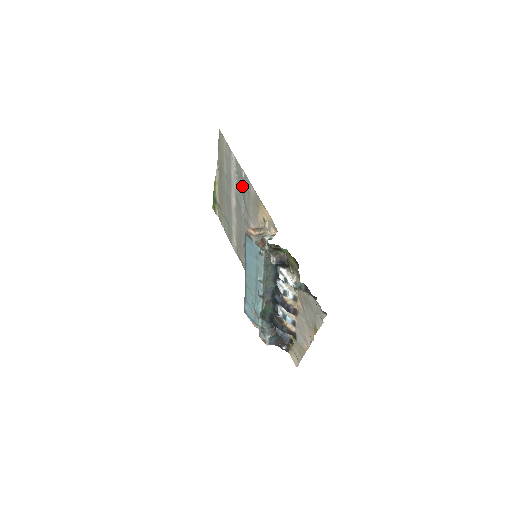
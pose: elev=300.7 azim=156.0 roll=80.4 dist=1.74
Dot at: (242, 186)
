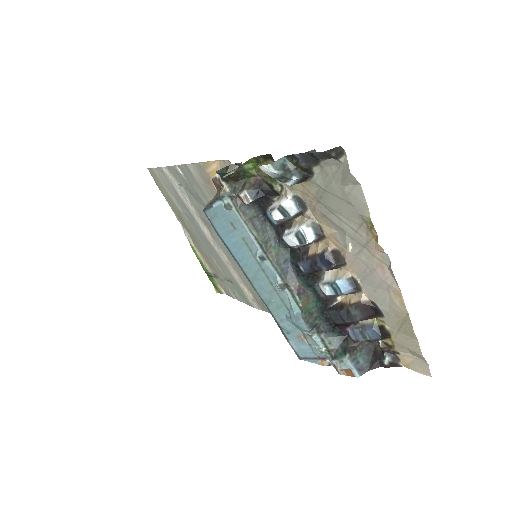
Dot at: (191, 190)
